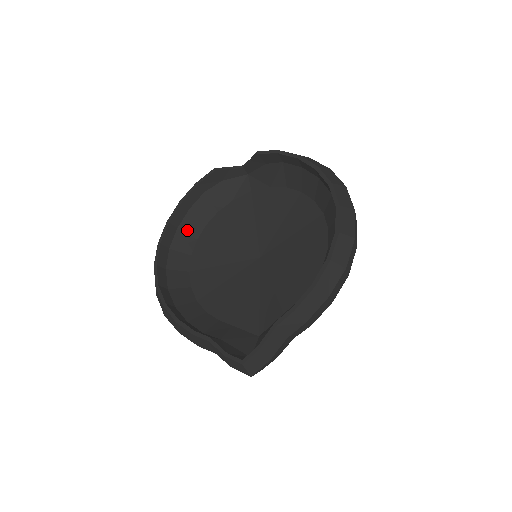
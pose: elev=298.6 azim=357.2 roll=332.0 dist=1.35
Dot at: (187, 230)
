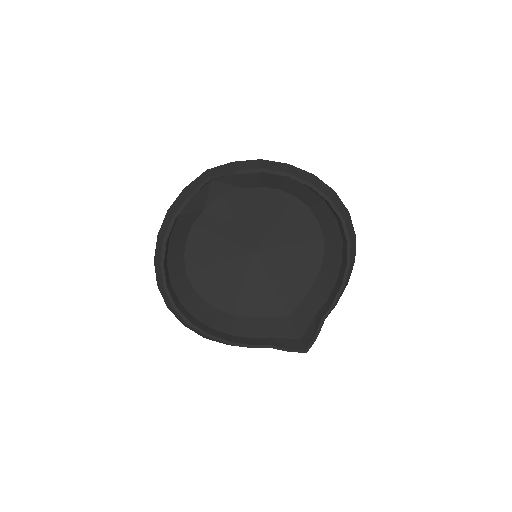
Dot at: (174, 256)
